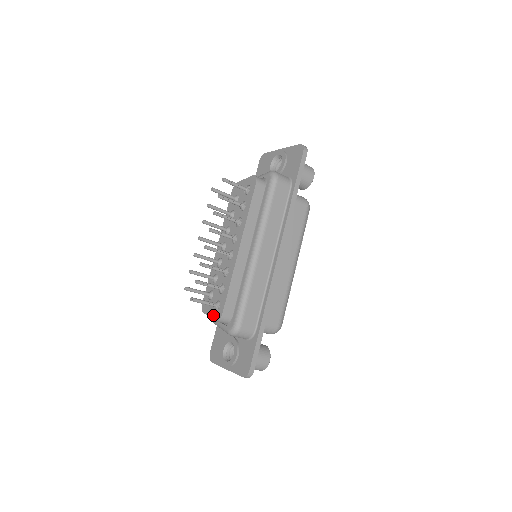
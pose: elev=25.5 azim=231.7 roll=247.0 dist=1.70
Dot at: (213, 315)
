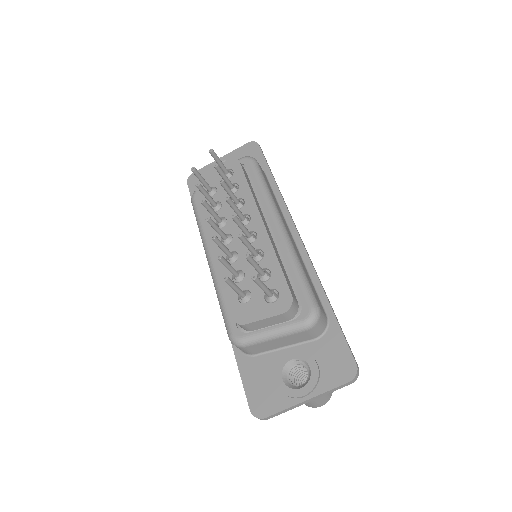
Dot at: (272, 310)
